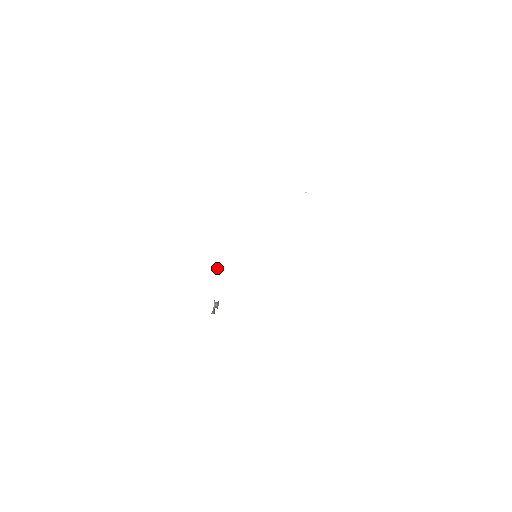
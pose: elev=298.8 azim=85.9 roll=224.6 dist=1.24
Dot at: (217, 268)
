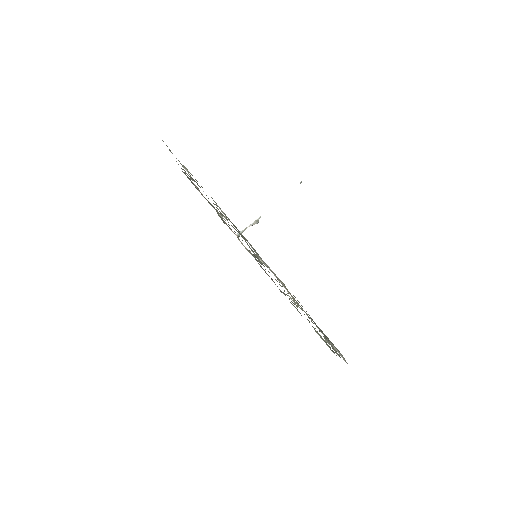
Dot at: occluded
